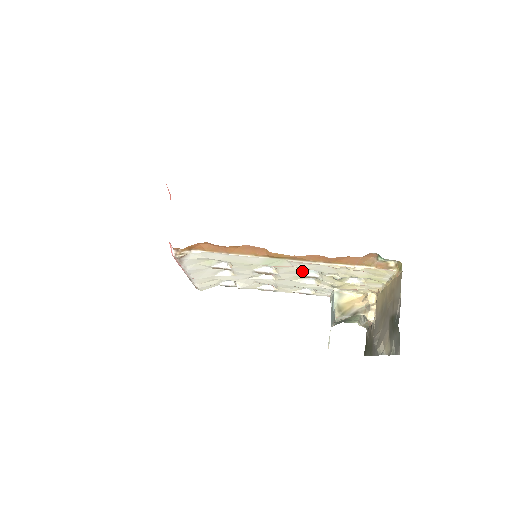
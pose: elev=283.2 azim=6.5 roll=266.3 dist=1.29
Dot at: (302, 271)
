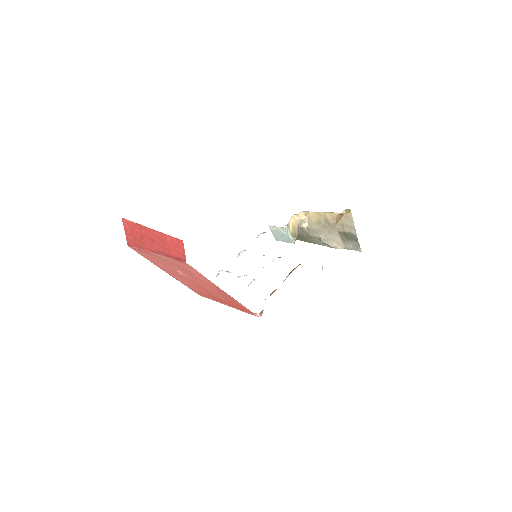
Dot at: occluded
